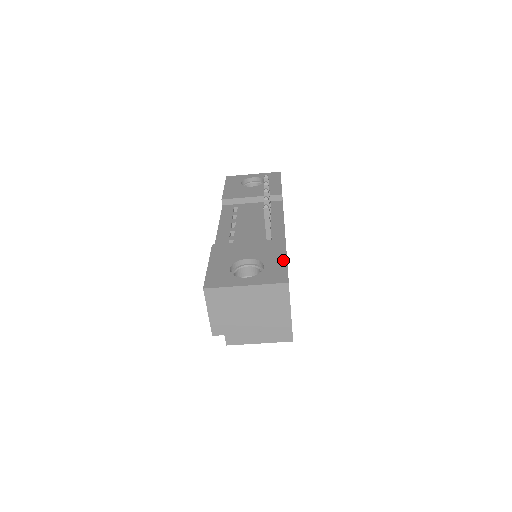
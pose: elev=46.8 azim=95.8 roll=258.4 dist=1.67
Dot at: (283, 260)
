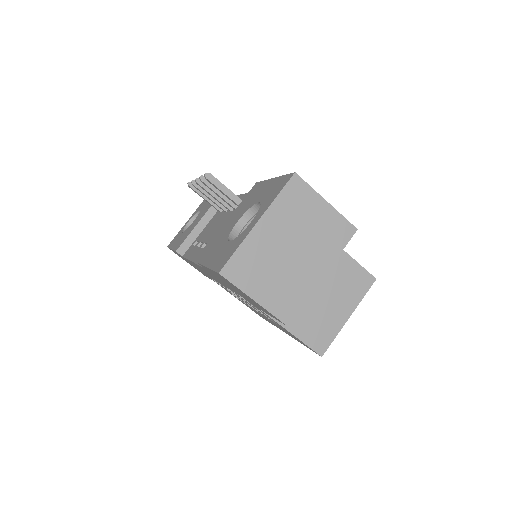
Dot at: (270, 182)
